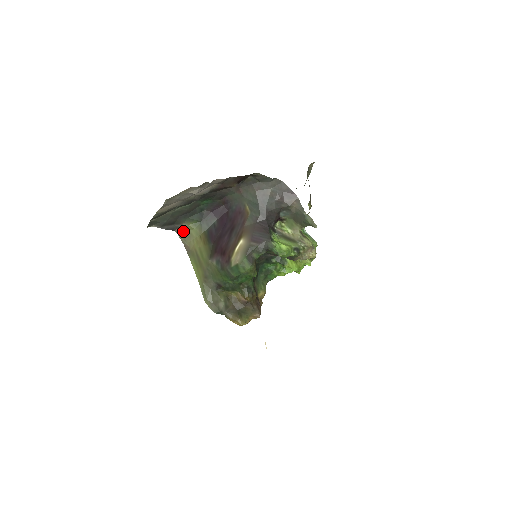
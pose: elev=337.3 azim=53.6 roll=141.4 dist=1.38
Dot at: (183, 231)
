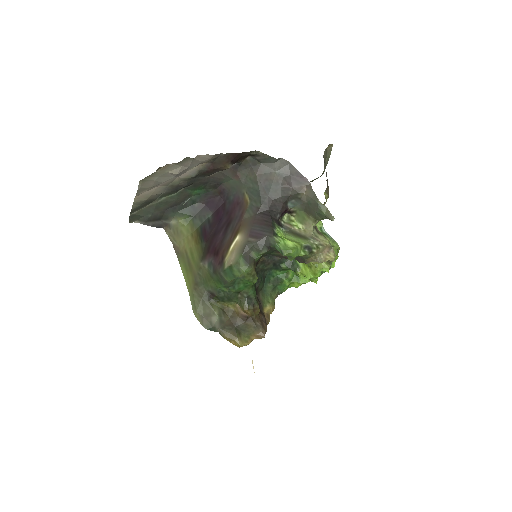
Dot at: (172, 229)
